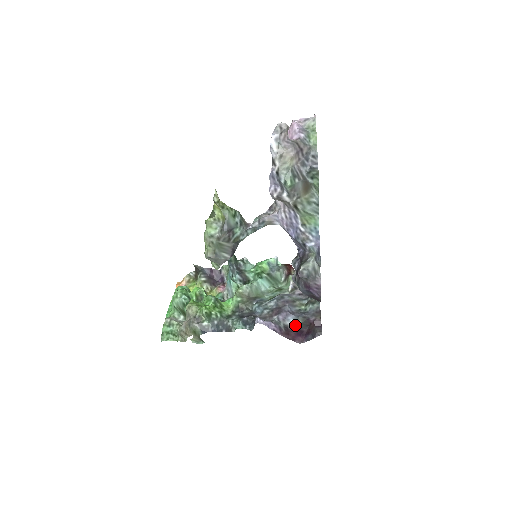
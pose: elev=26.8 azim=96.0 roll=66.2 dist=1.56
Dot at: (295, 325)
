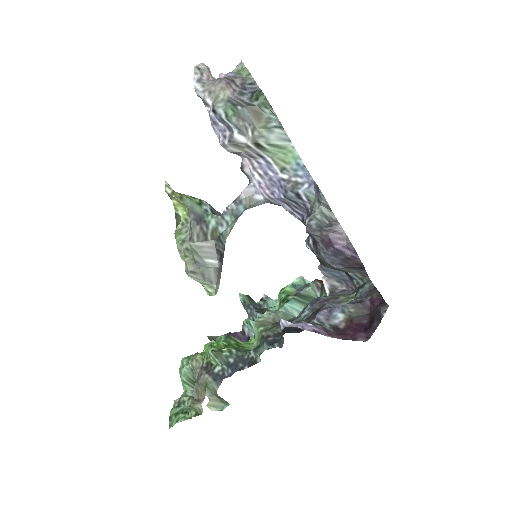
Dot at: (347, 320)
